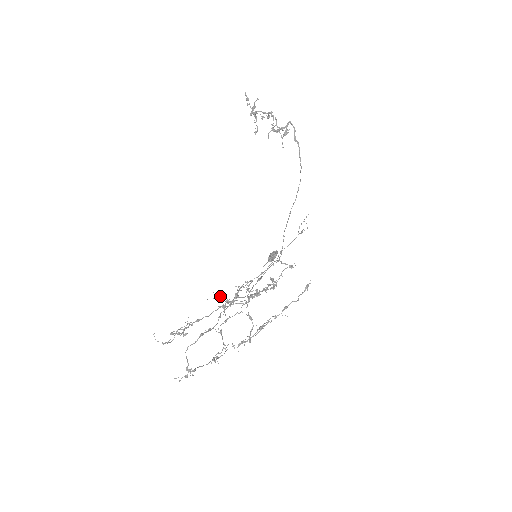
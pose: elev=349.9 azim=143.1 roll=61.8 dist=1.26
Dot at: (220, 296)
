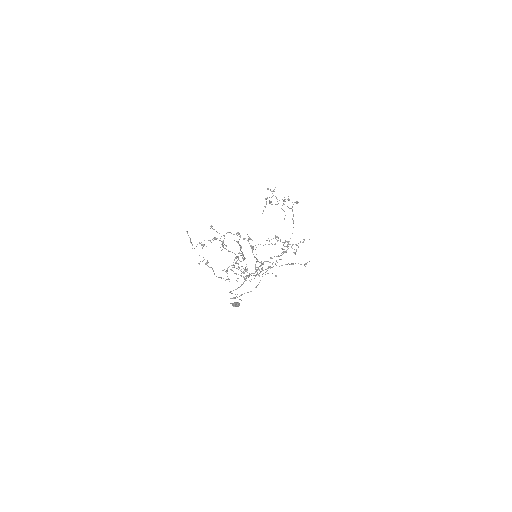
Dot at: (244, 238)
